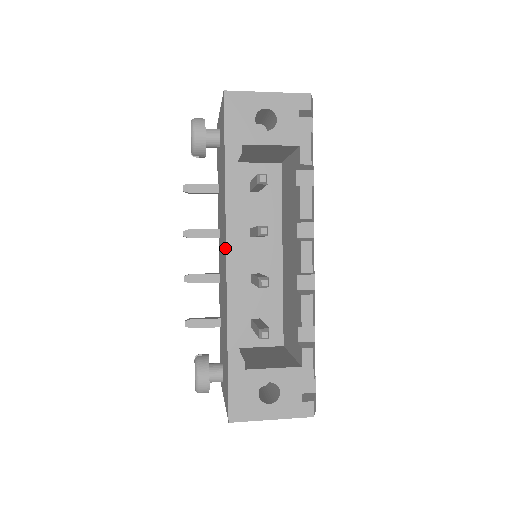
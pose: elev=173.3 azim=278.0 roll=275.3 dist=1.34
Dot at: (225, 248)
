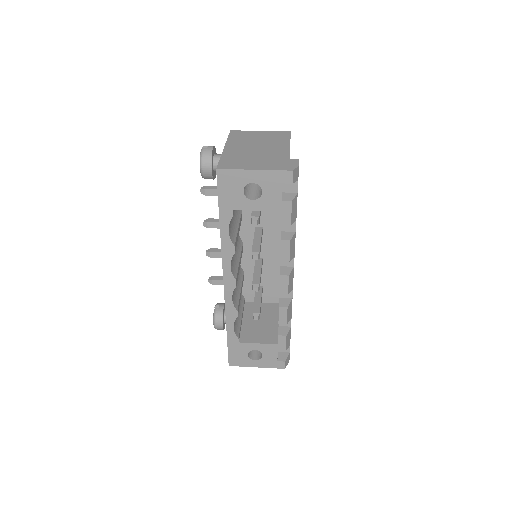
Dot at: occluded
